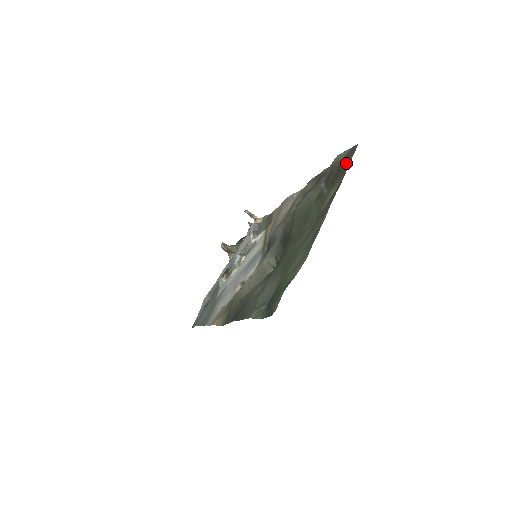
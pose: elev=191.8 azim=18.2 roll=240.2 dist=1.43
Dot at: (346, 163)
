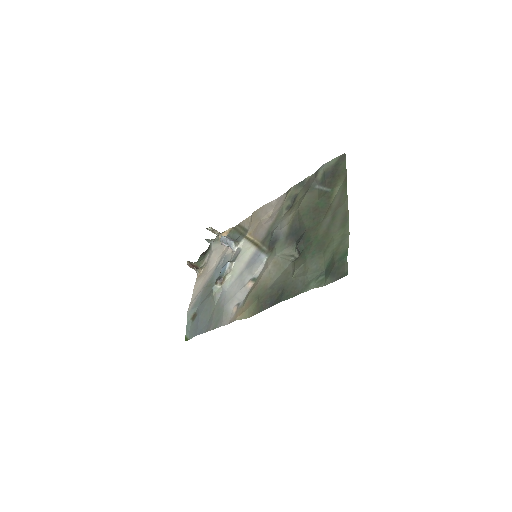
Dot at: (341, 167)
